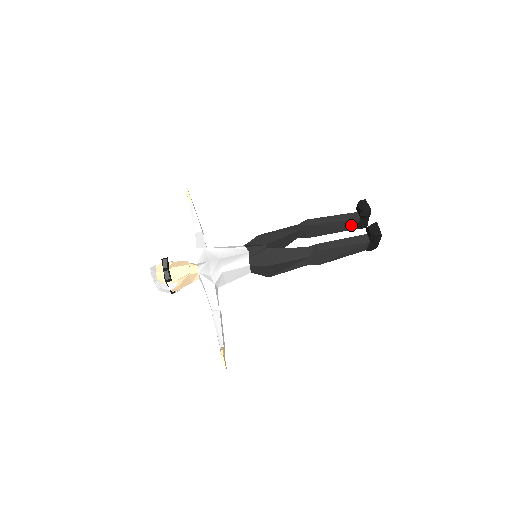
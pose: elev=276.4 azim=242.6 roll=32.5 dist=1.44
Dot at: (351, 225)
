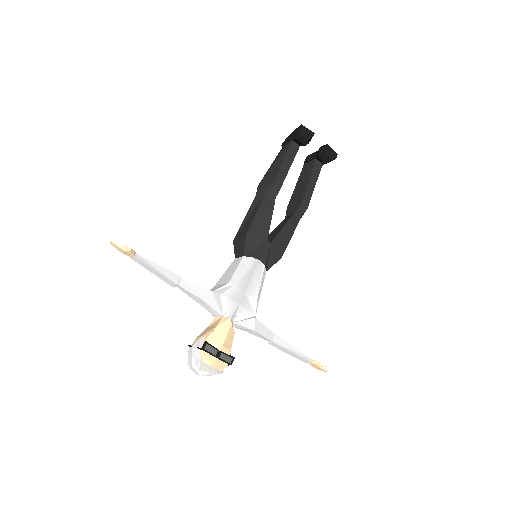
Dot at: occluded
